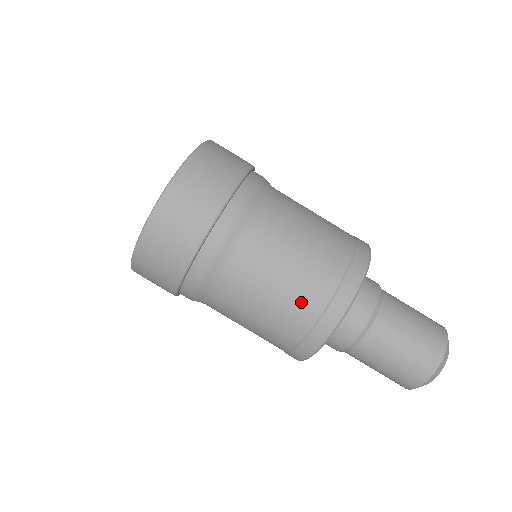
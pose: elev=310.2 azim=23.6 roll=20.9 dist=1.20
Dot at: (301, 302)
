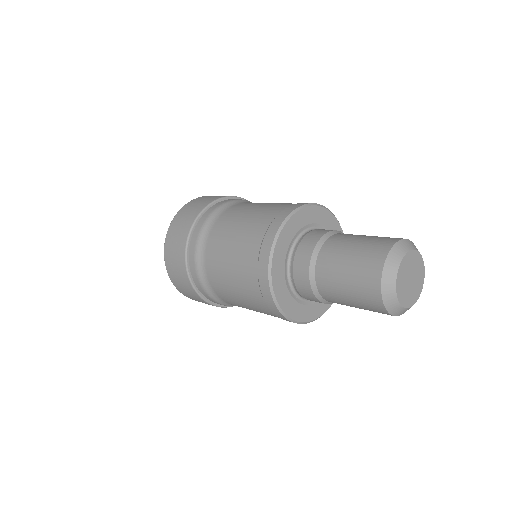
Dot at: (245, 260)
